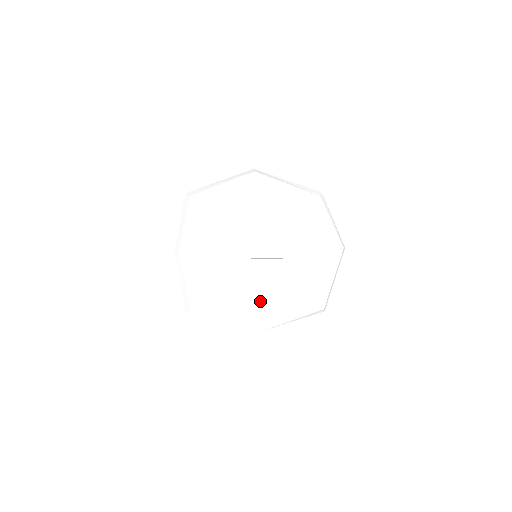
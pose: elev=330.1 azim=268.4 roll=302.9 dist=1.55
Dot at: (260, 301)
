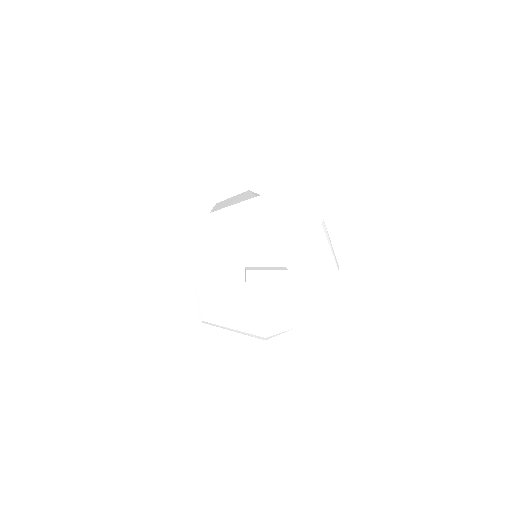
Dot at: (264, 314)
